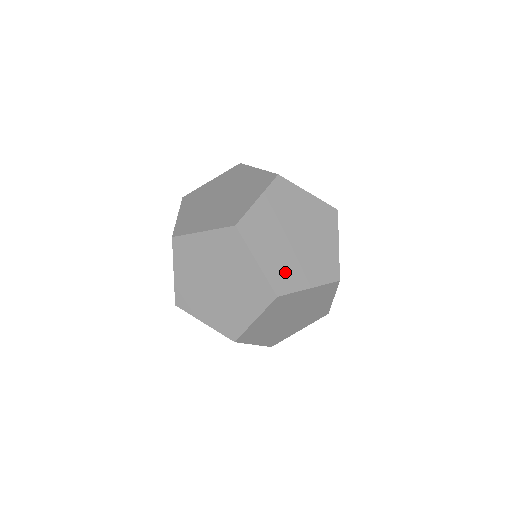
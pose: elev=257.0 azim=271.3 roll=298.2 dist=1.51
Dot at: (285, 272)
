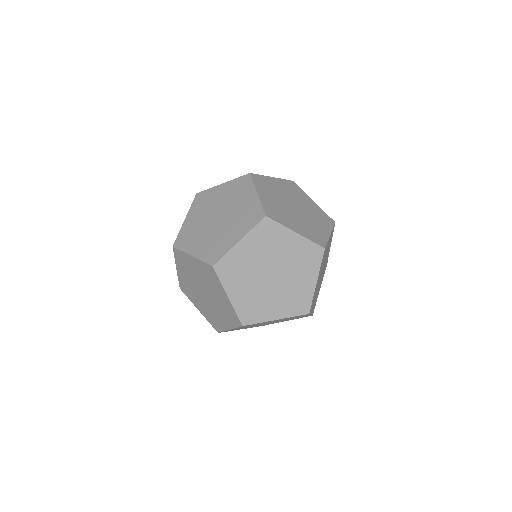
Dot at: occluded
